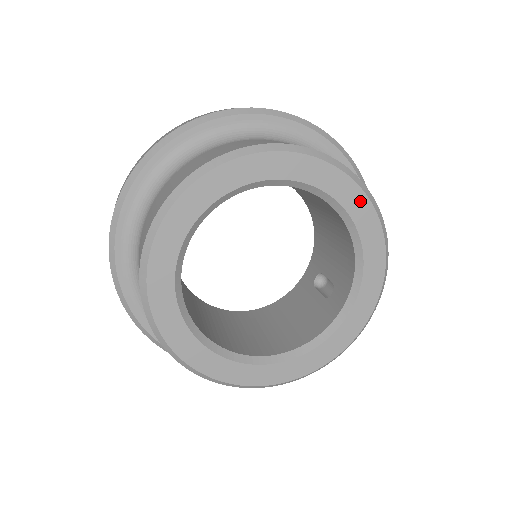
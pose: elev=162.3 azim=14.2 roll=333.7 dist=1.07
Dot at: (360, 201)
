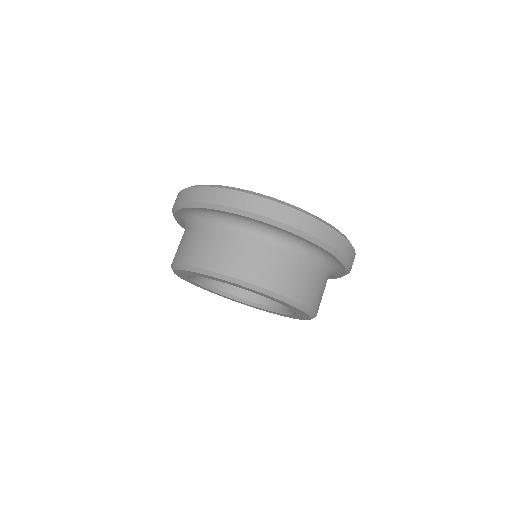
Dot at: (306, 318)
